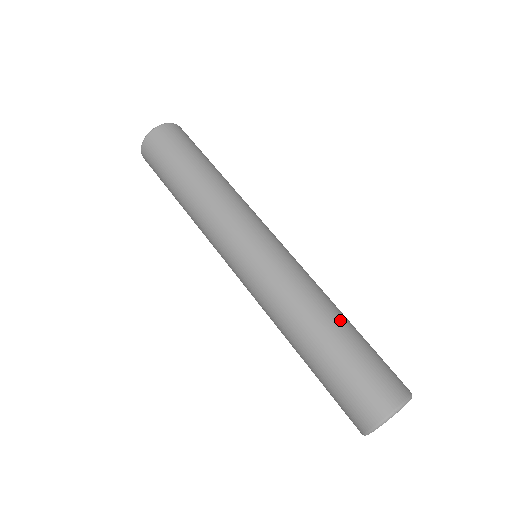
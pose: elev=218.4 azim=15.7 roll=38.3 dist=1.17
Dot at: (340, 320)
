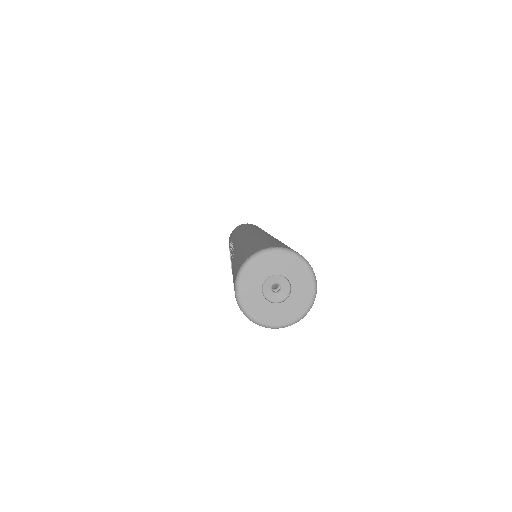
Dot at: occluded
